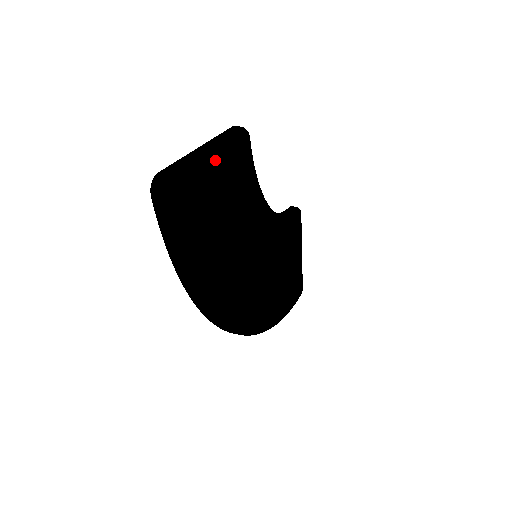
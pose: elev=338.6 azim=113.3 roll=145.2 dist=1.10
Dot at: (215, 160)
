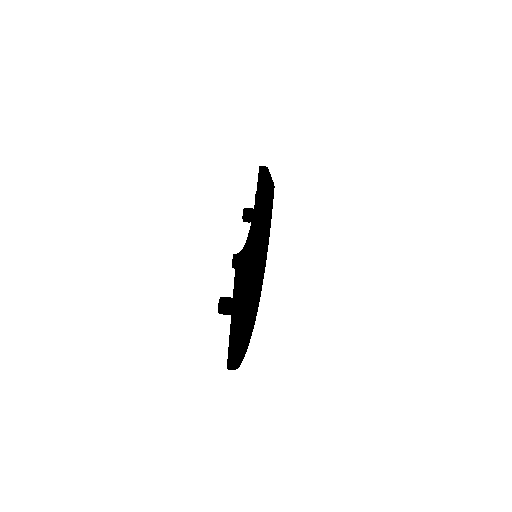
Dot at: (244, 314)
